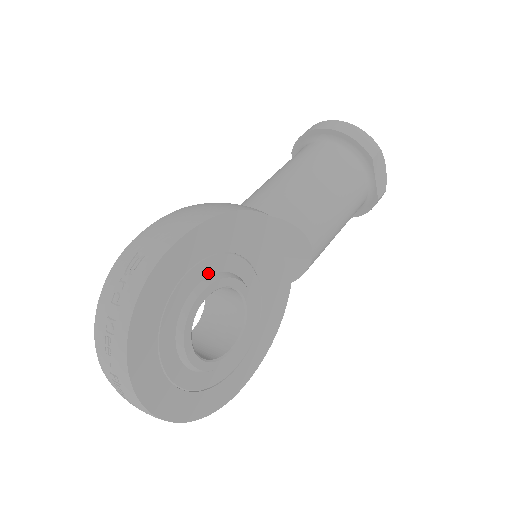
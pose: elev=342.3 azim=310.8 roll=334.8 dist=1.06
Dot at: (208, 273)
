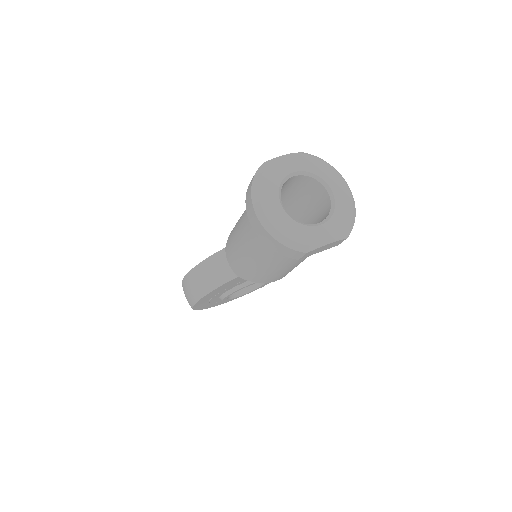
Dot at: (221, 294)
